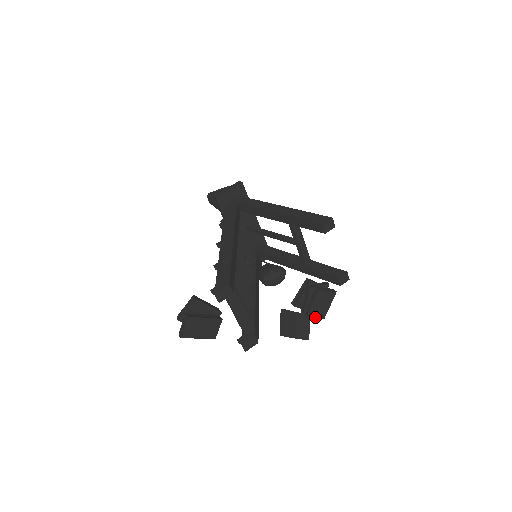
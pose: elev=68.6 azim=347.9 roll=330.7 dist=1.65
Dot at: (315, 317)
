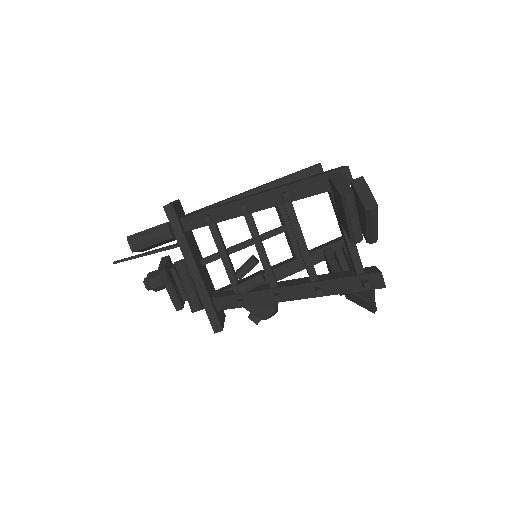
Dot at: occluded
